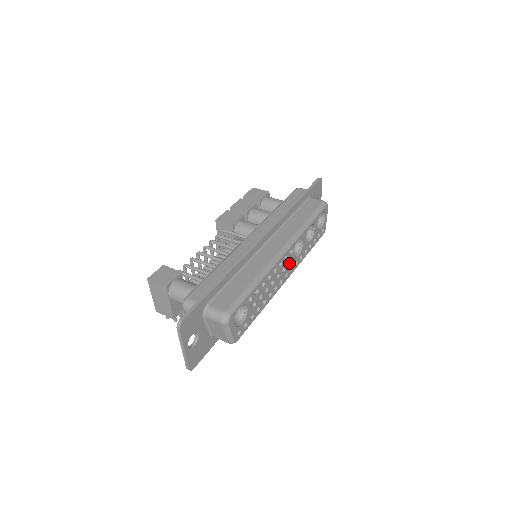
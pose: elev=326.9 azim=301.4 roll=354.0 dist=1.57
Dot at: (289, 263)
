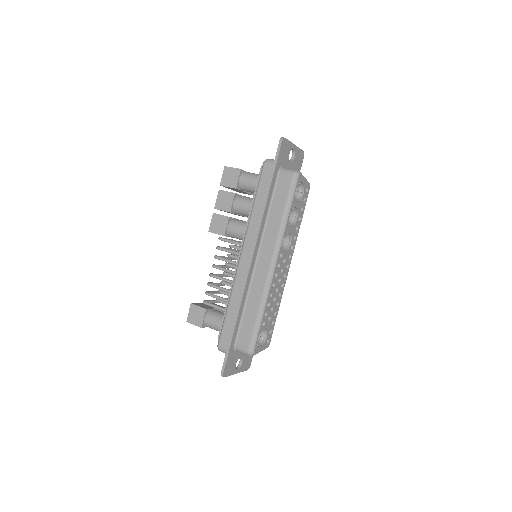
Dot at: (284, 259)
